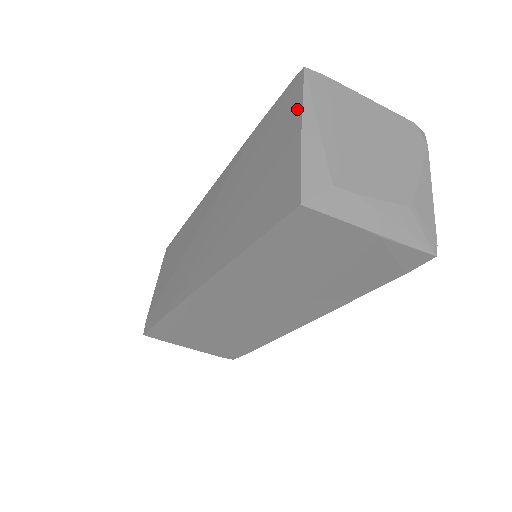
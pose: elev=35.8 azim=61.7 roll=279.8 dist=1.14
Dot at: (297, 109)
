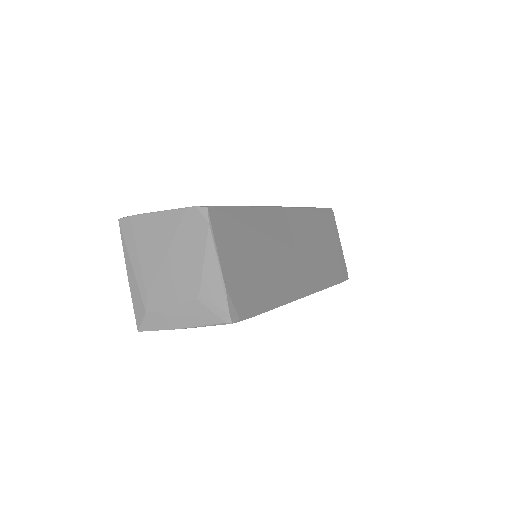
Dot at: occluded
